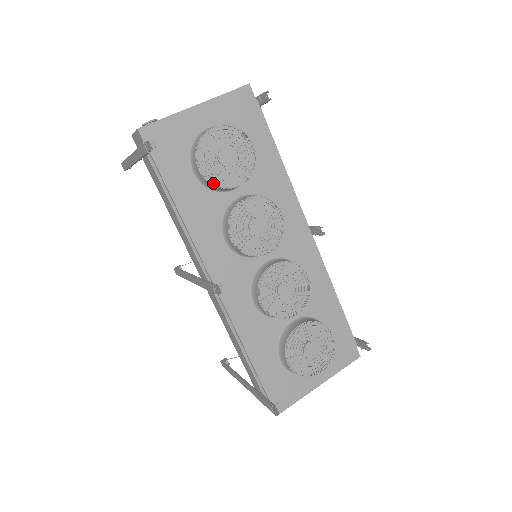
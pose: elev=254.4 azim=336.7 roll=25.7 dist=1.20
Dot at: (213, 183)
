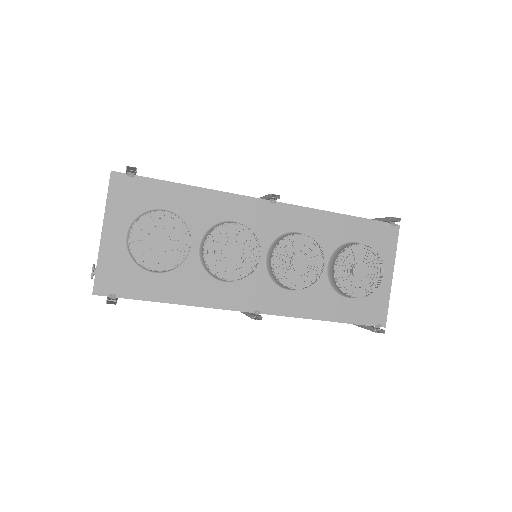
Dot at: (174, 266)
